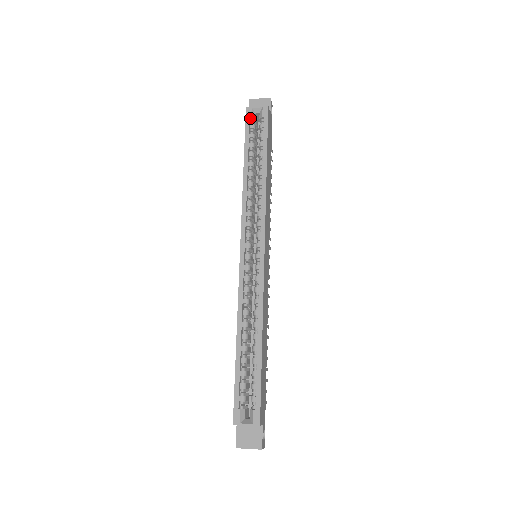
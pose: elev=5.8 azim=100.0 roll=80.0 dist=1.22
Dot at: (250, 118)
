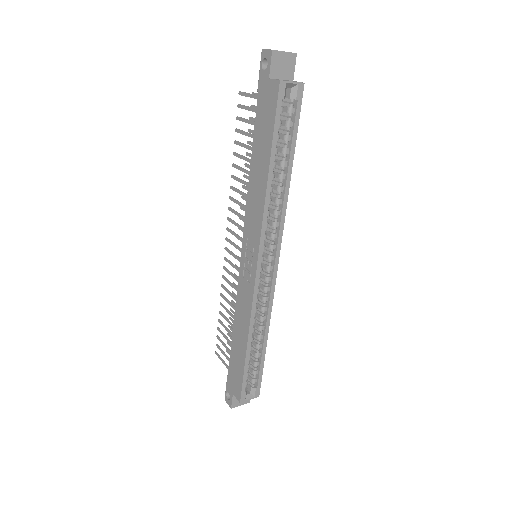
Dot at: (282, 98)
